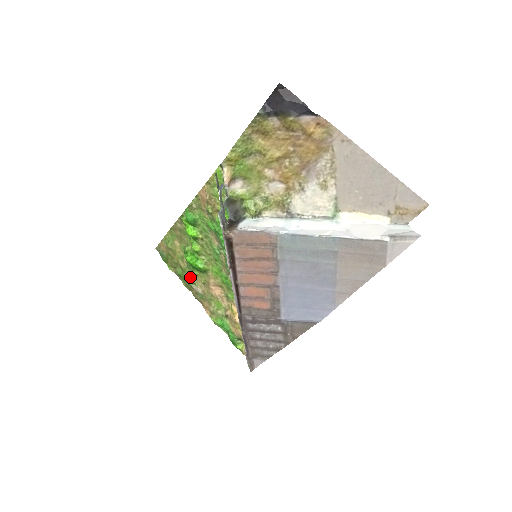
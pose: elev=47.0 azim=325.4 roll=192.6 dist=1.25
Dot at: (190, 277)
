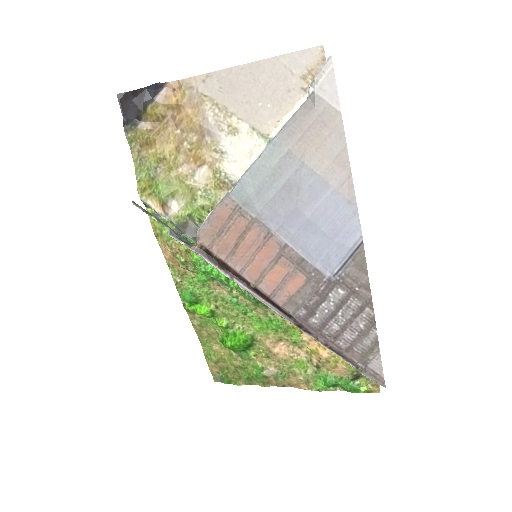
Dot at: (254, 367)
